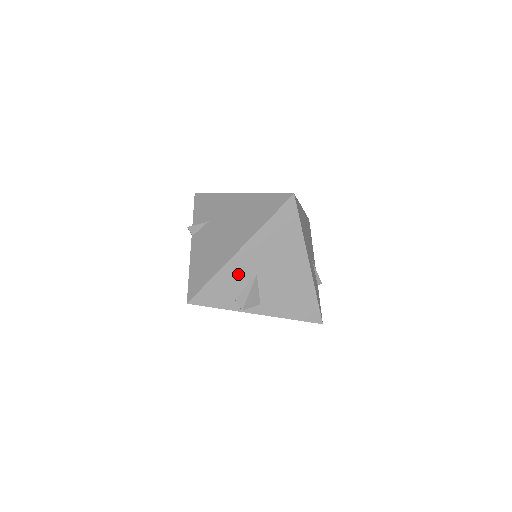
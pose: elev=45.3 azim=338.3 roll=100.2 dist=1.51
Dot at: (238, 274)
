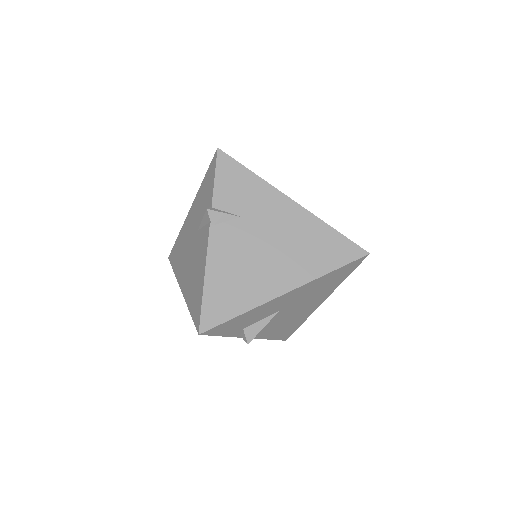
Dot at: (266, 311)
